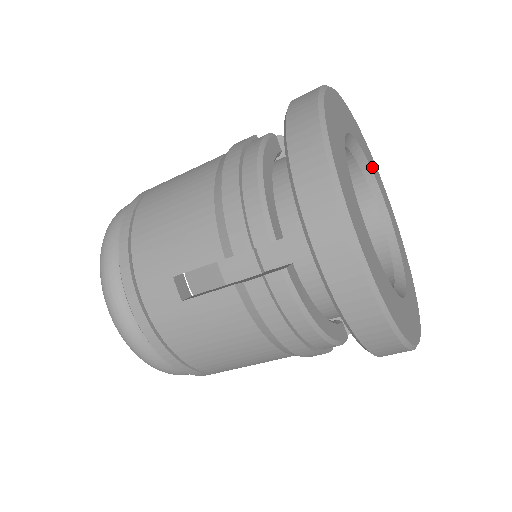
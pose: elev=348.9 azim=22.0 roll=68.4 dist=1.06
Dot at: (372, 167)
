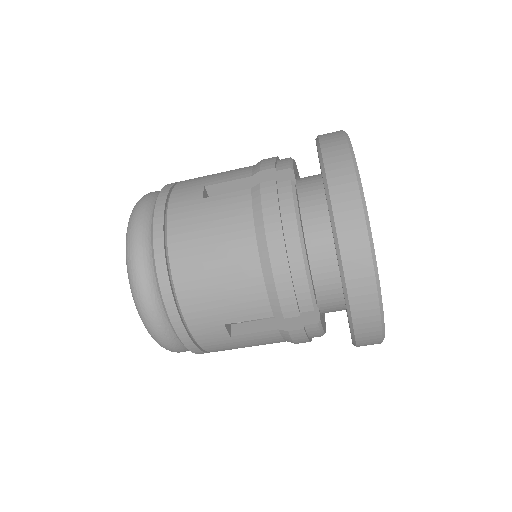
Dot at: occluded
